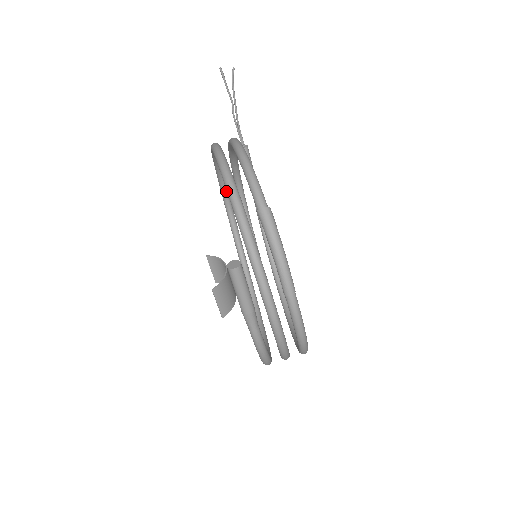
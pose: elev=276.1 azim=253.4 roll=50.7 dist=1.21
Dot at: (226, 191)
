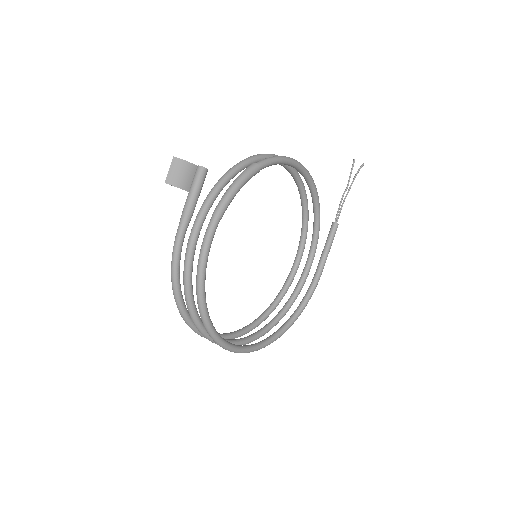
Dot at: (301, 247)
